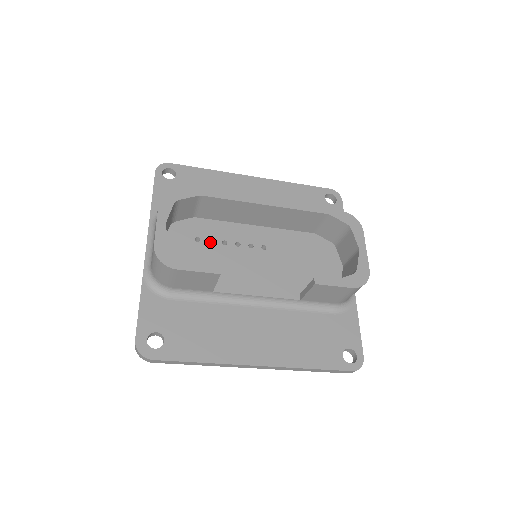
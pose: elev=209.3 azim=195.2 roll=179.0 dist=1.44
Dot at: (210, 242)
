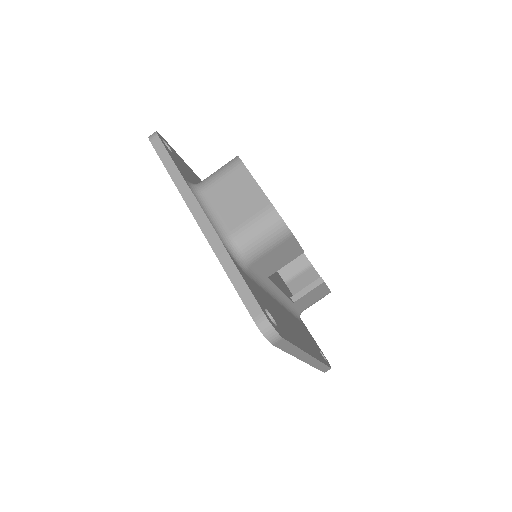
Dot at: occluded
